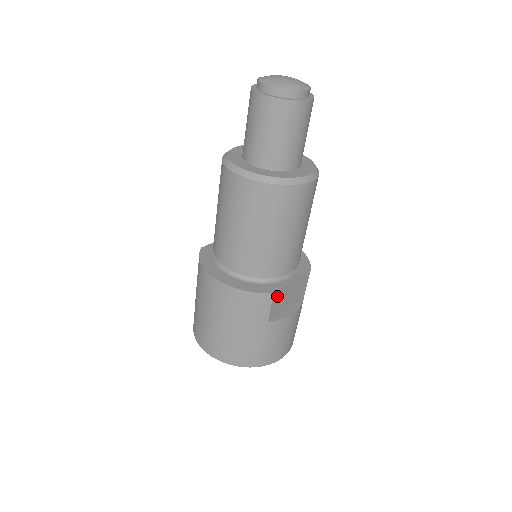
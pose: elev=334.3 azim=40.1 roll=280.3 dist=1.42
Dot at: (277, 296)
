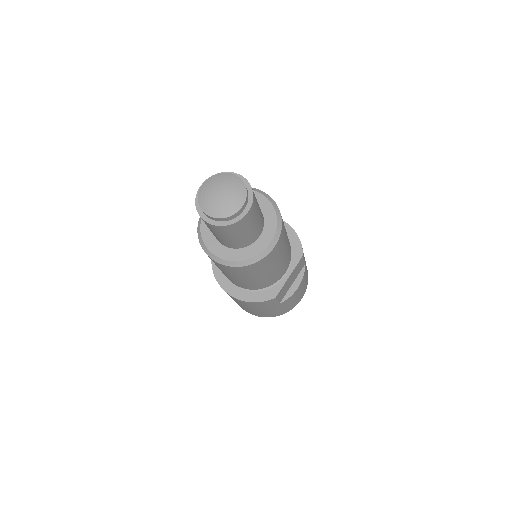
Dot at: (280, 294)
